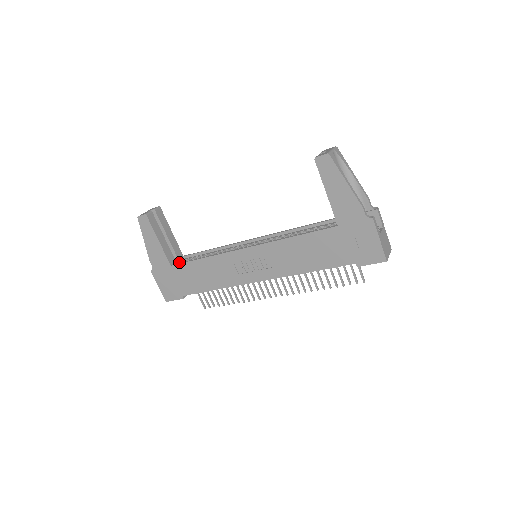
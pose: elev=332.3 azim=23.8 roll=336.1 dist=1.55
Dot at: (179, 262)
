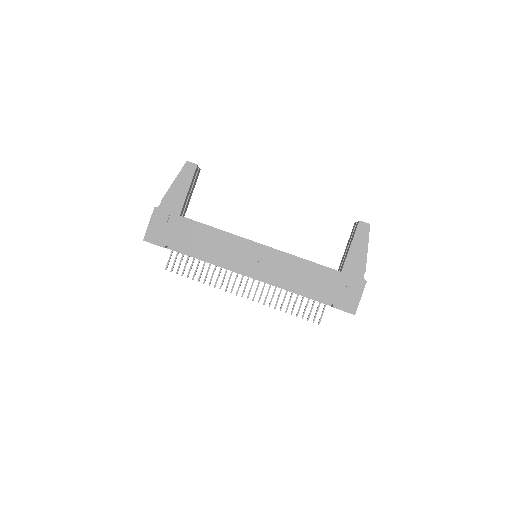
Dot at: occluded
